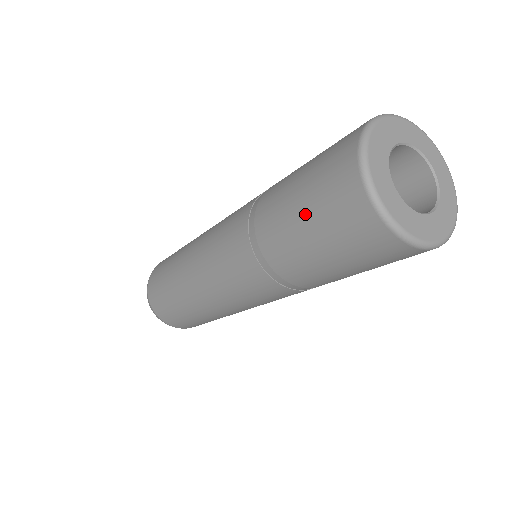
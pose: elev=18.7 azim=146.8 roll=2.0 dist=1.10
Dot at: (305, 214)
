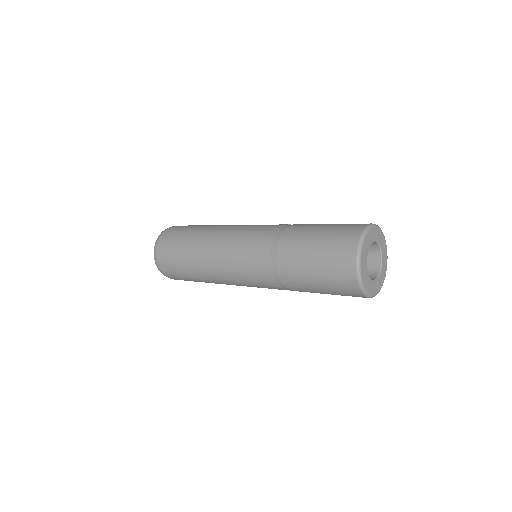
Dot at: (320, 237)
